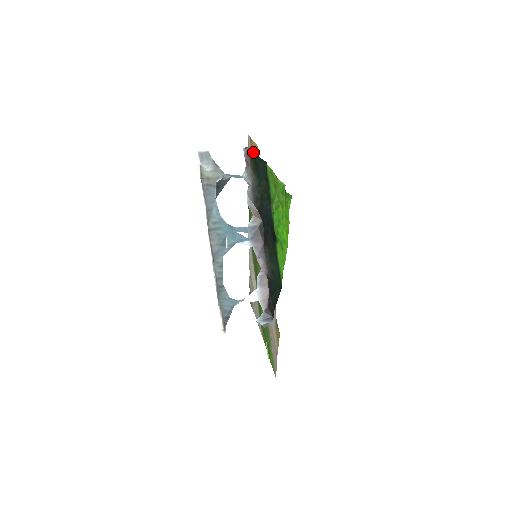
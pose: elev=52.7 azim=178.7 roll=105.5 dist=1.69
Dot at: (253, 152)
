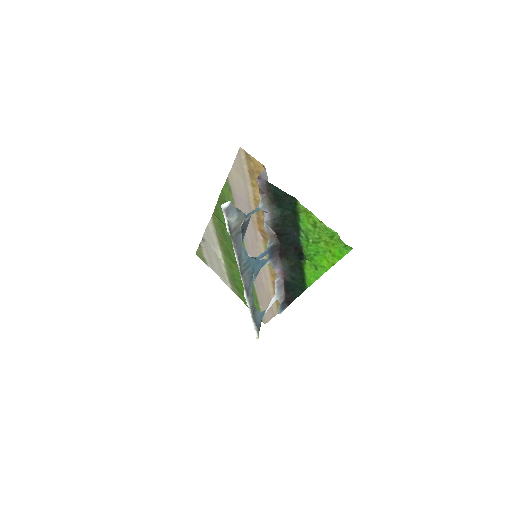
Dot at: (264, 178)
